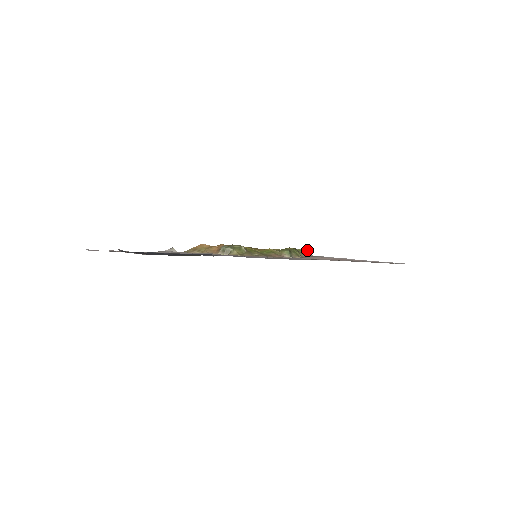
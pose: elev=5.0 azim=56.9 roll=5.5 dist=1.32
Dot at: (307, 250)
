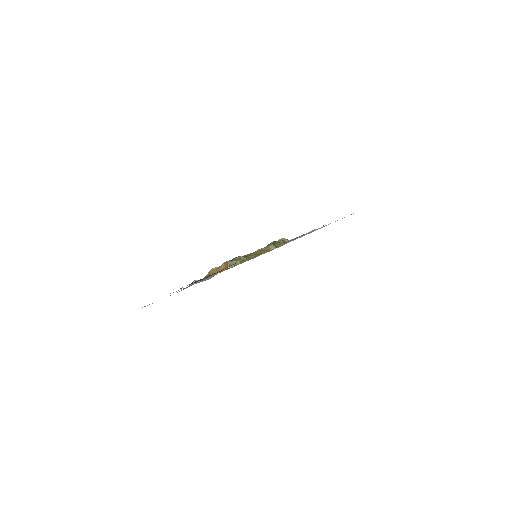
Dot at: (284, 238)
